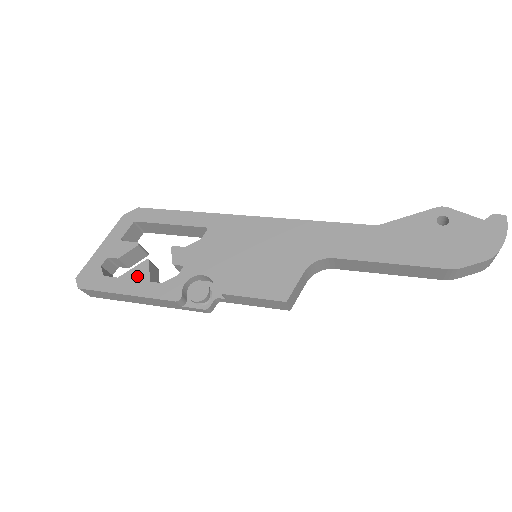
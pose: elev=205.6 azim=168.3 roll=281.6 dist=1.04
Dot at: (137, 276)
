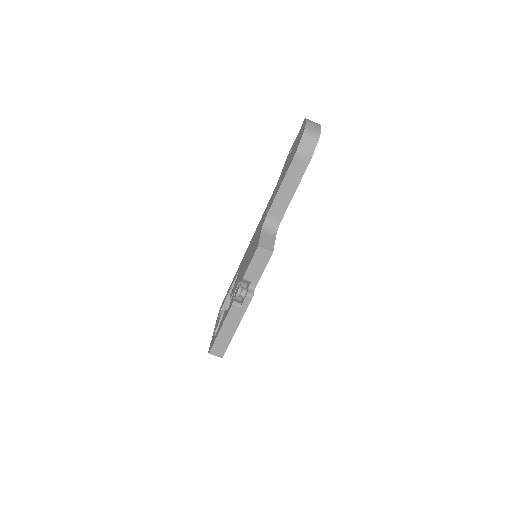
Dot at: (222, 319)
